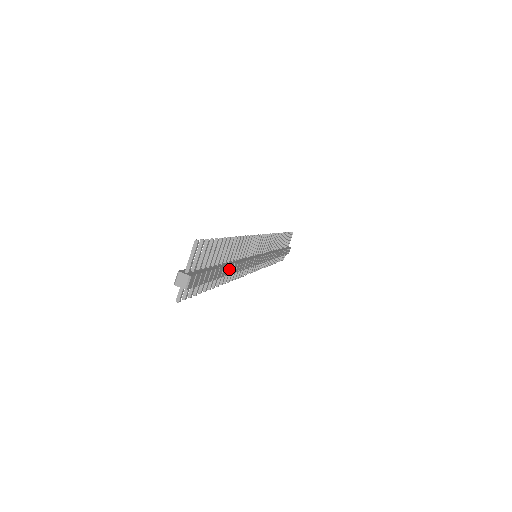
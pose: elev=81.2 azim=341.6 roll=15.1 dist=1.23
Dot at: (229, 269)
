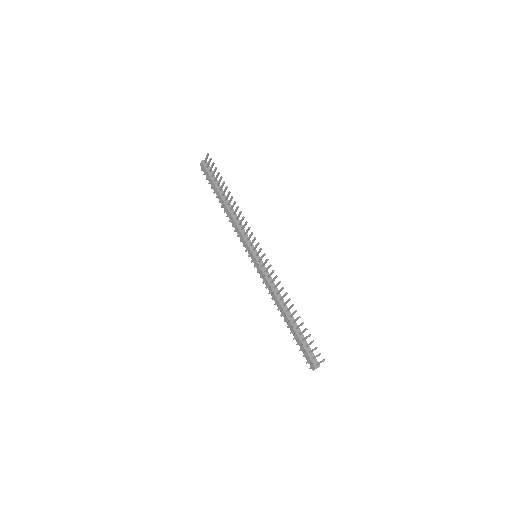
Dot at: occluded
